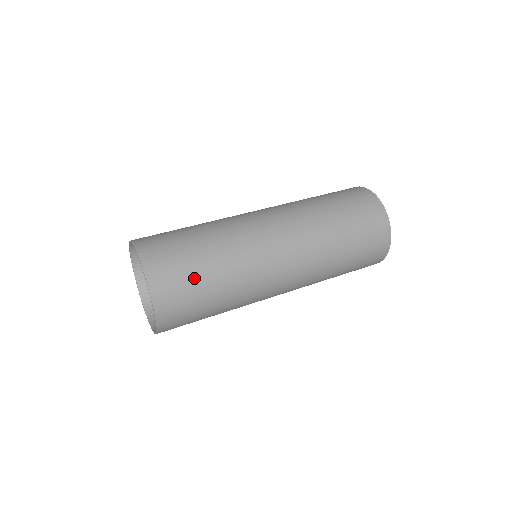
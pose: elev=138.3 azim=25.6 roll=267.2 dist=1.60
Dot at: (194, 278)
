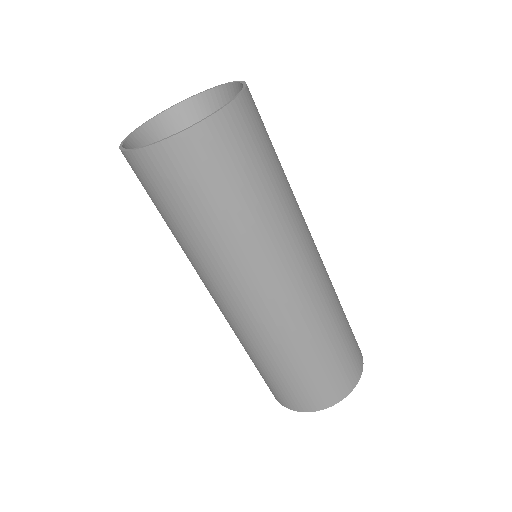
Dot at: occluded
